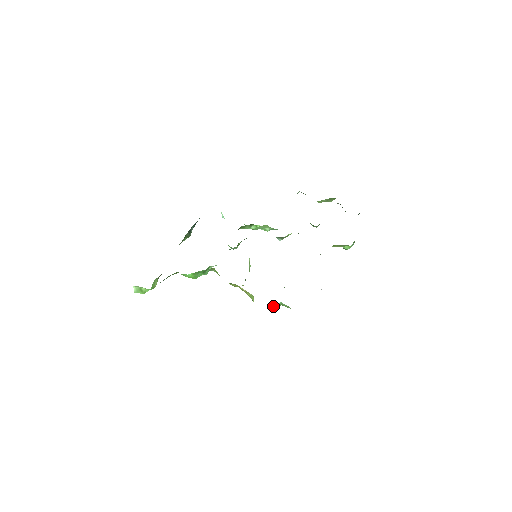
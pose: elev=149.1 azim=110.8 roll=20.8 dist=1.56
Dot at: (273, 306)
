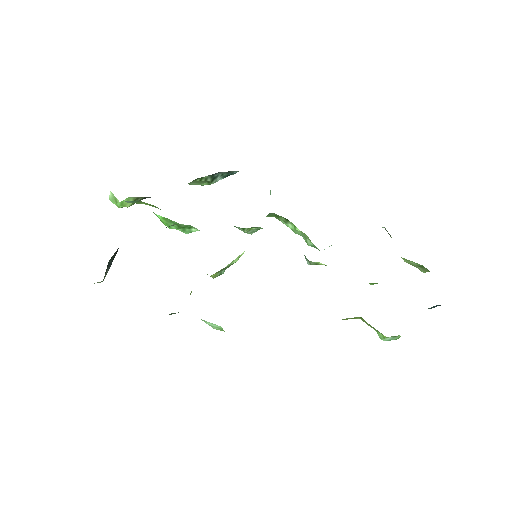
Dot at: (209, 323)
